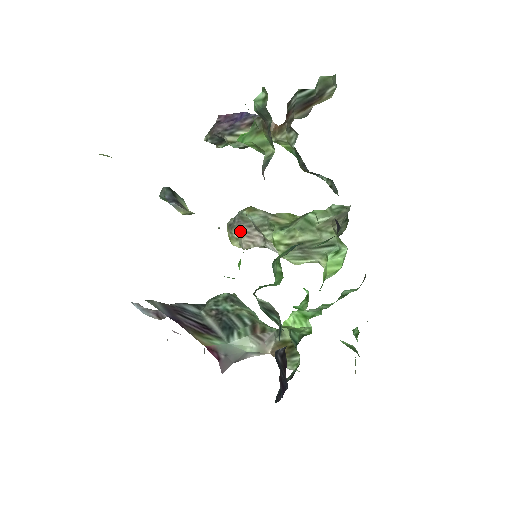
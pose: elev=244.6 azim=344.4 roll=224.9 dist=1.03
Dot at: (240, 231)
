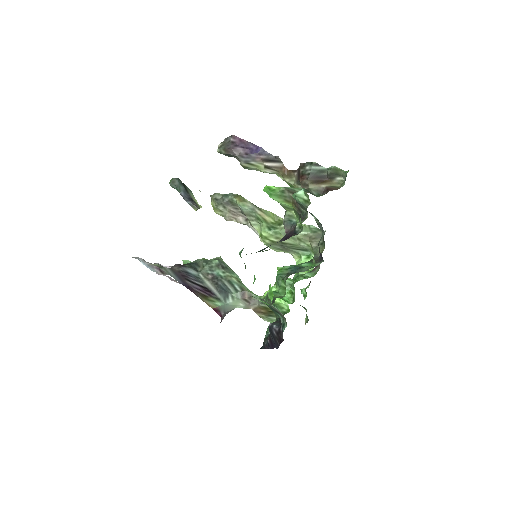
Dot at: (226, 208)
